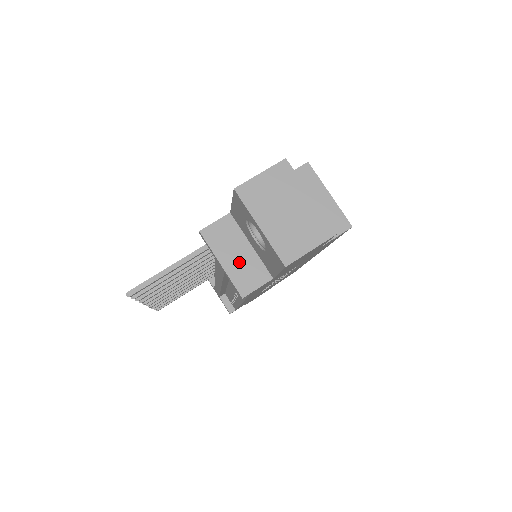
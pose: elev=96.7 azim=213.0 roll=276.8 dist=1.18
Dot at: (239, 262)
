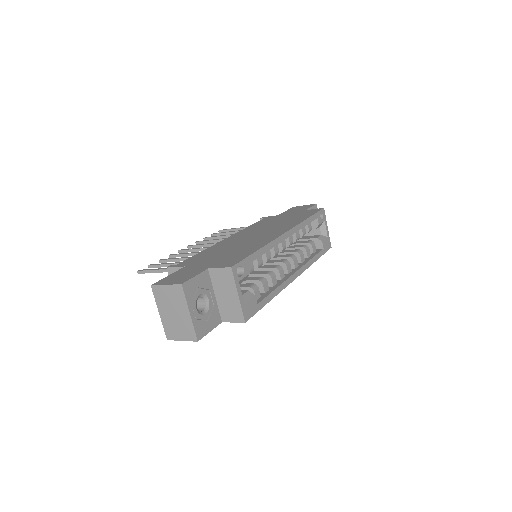
Dot at: occluded
